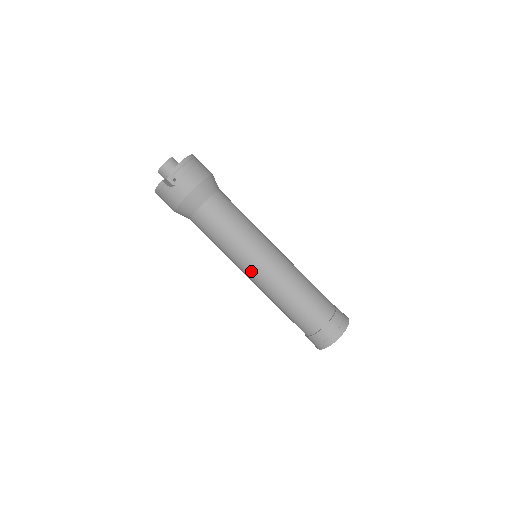
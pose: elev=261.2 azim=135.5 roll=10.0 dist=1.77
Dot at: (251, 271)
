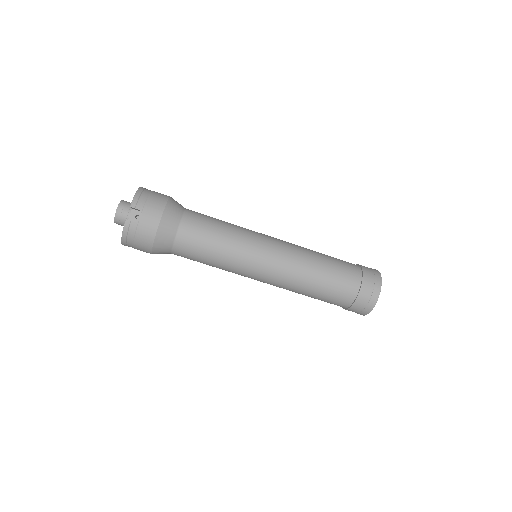
Dot at: (262, 268)
